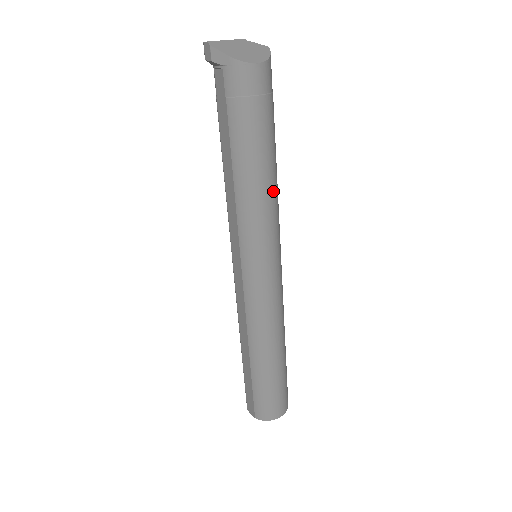
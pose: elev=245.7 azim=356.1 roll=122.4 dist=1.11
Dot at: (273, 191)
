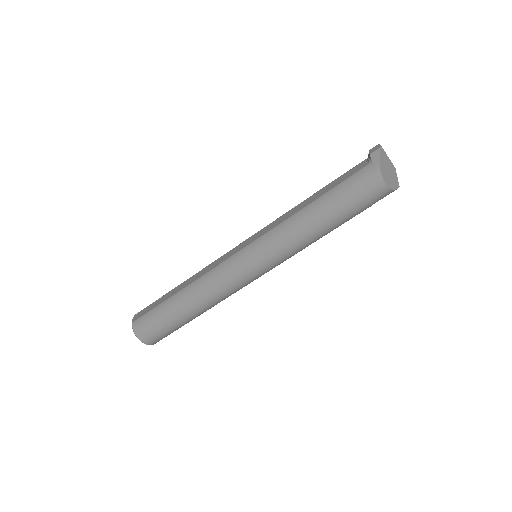
Dot at: (308, 240)
